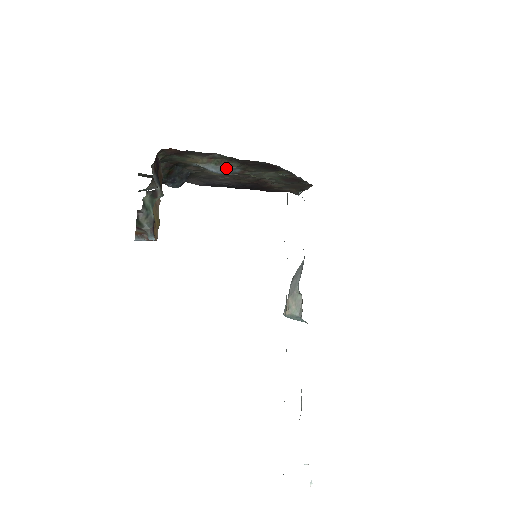
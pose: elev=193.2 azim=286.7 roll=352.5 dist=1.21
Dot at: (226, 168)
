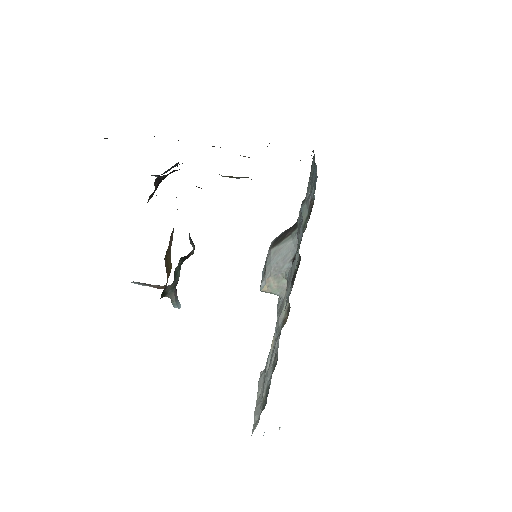
Dot at: occluded
